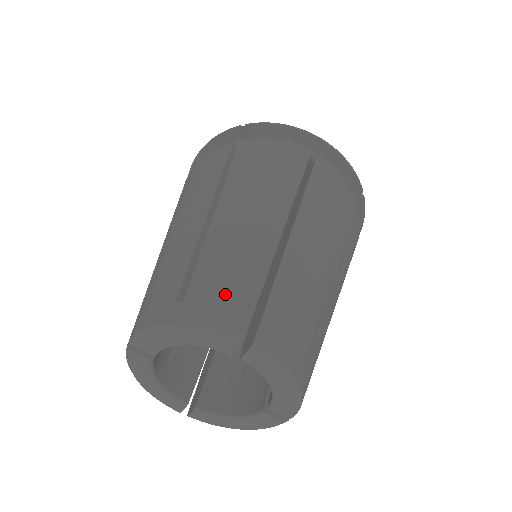
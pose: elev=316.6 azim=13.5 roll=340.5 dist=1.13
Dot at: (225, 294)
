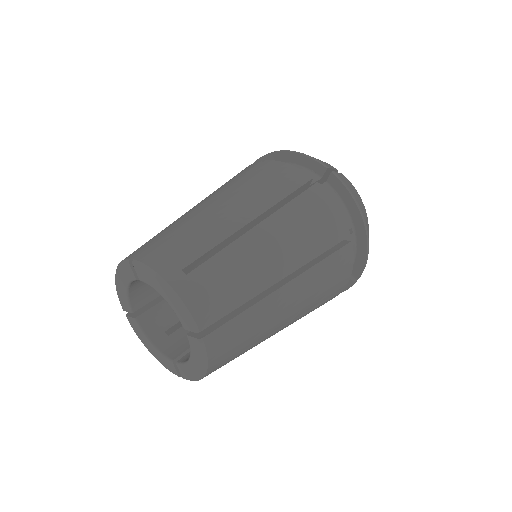
Dot at: (213, 294)
